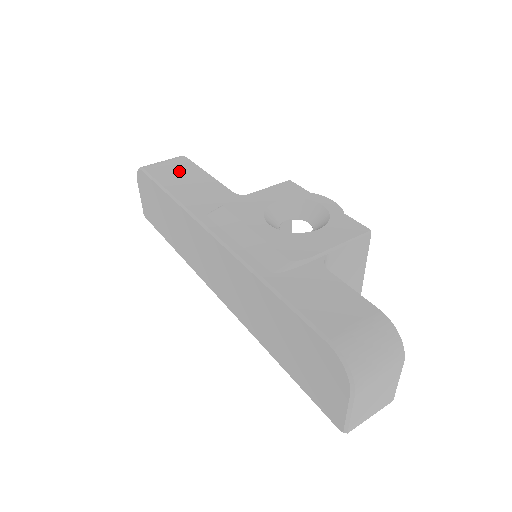
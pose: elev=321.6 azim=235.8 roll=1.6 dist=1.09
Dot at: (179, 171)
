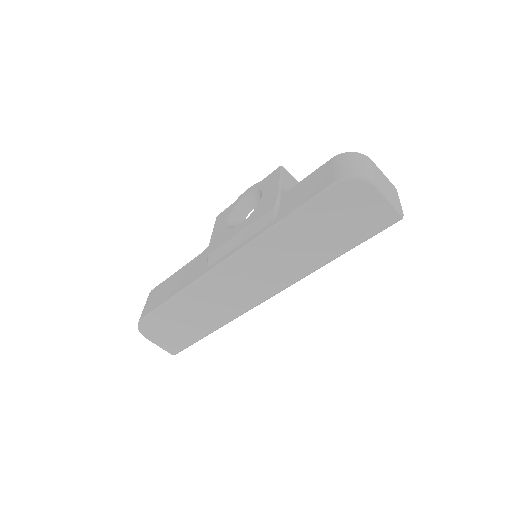
Dot at: (161, 292)
